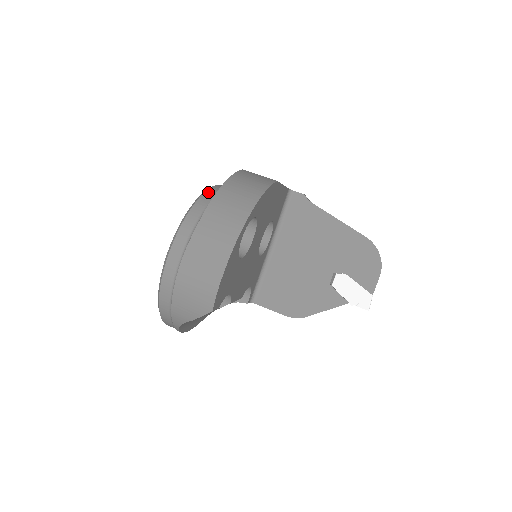
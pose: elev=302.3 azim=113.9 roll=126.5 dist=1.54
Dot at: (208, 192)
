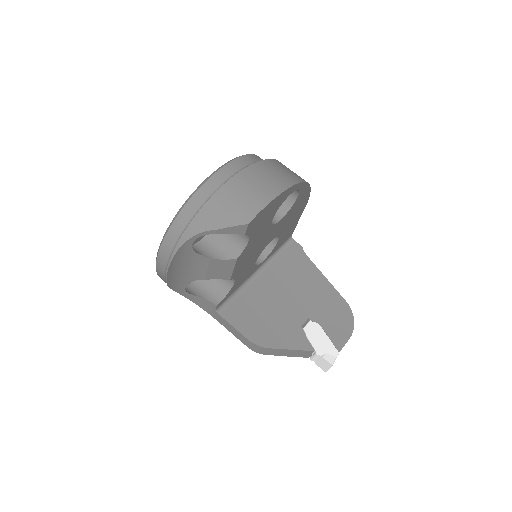
Dot at: occluded
